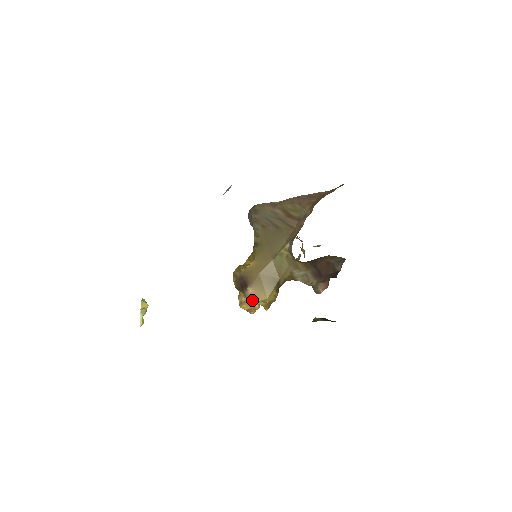
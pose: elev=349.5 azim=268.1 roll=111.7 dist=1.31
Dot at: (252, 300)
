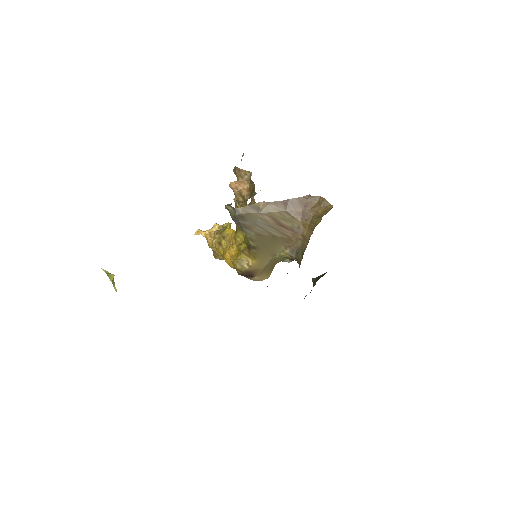
Dot at: occluded
